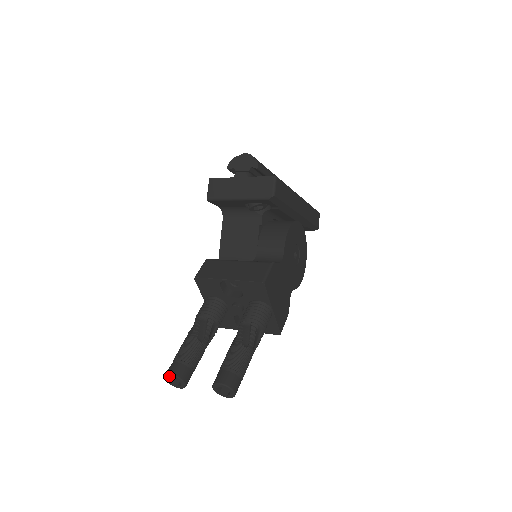
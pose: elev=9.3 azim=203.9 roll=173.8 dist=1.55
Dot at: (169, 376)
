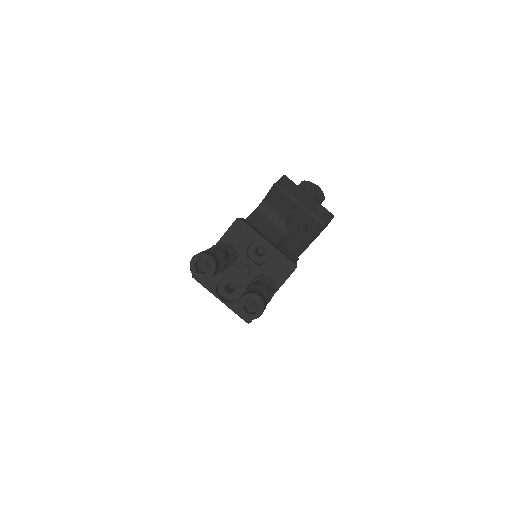
Dot at: (206, 256)
